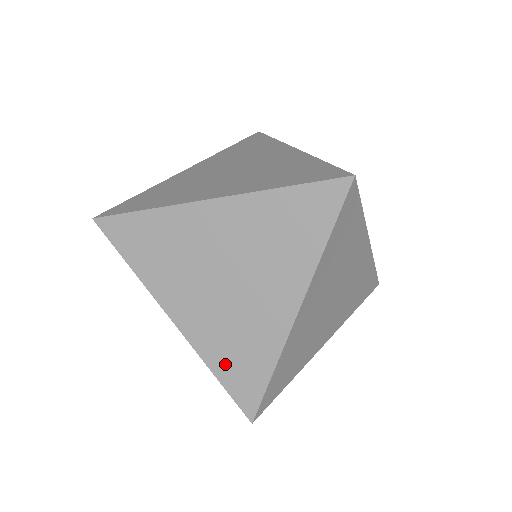
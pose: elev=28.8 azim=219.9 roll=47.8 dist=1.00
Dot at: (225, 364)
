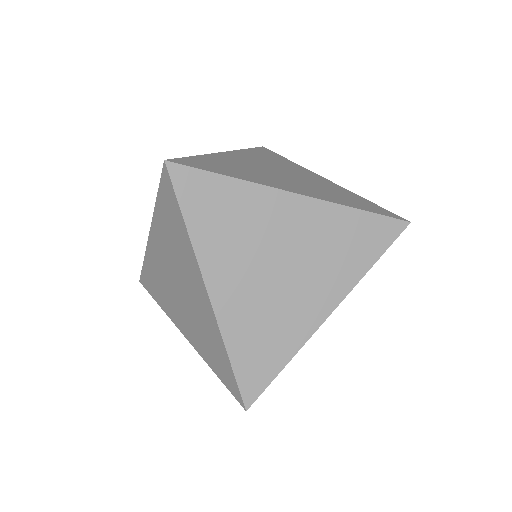
Dot at: (212, 360)
